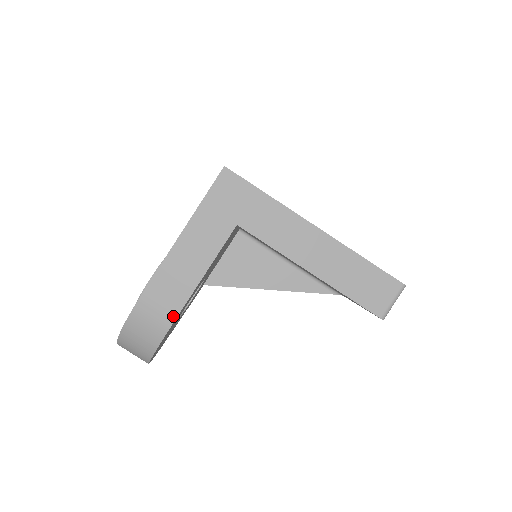
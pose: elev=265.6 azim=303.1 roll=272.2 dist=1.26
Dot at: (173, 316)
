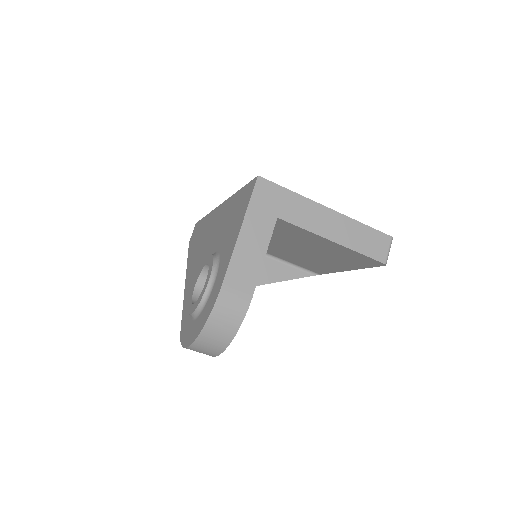
Dot at: (249, 299)
